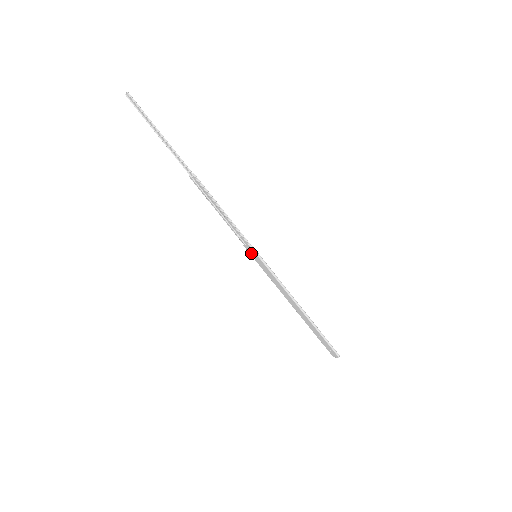
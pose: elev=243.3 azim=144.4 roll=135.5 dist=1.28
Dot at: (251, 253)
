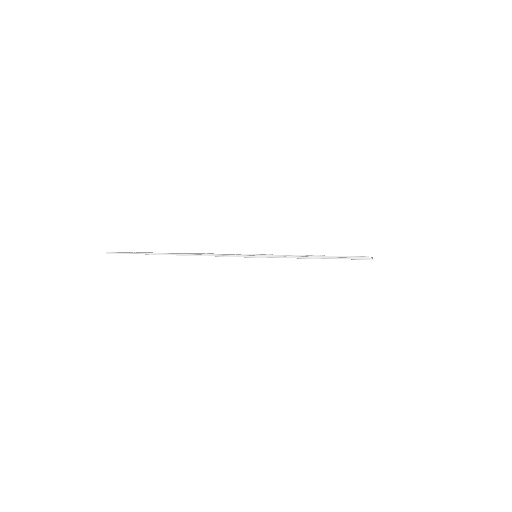
Dot at: occluded
